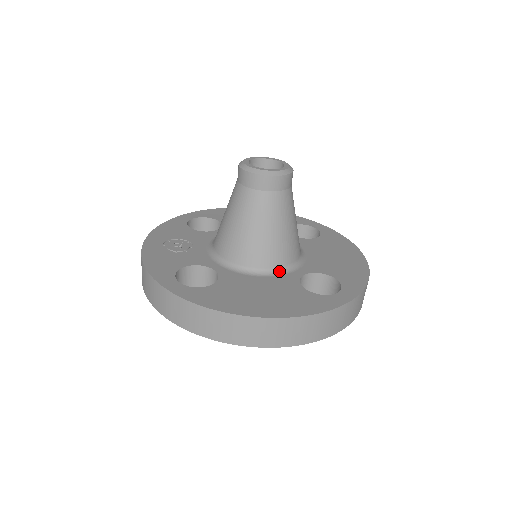
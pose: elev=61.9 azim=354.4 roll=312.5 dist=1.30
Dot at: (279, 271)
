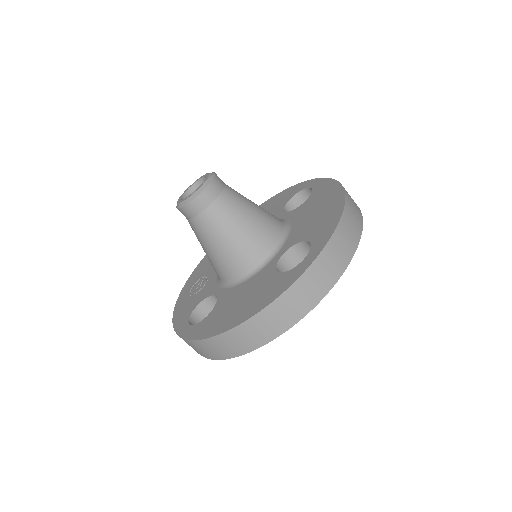
Dot at: (261, 265)
